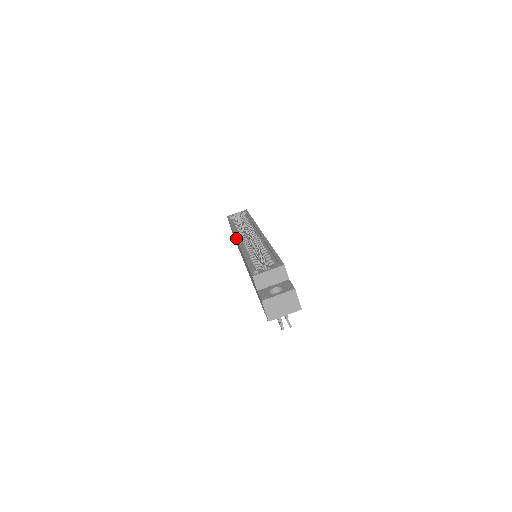
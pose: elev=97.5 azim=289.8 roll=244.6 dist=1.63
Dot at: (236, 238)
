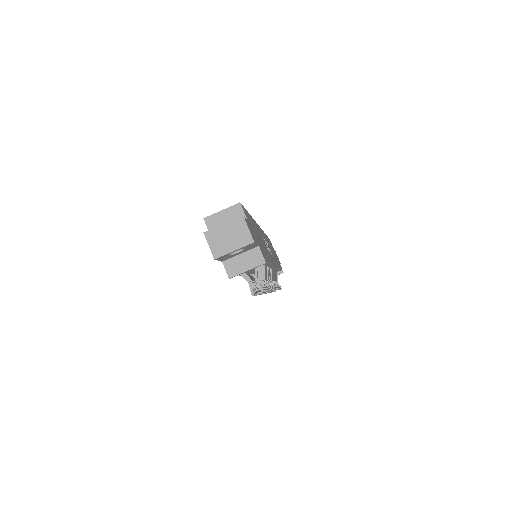
Dot at: occluded
